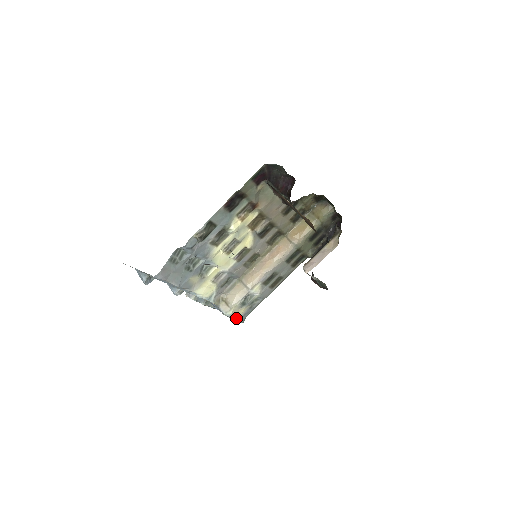
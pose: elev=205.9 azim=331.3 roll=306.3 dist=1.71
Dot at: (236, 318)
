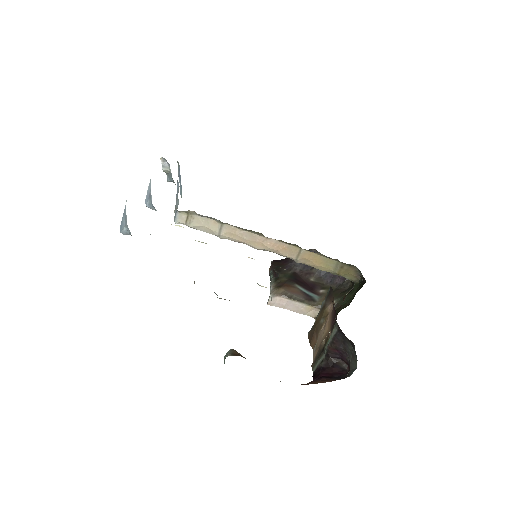
Dot at: occluded
